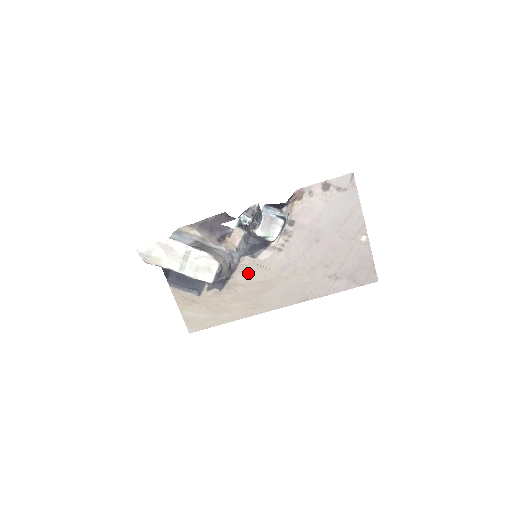
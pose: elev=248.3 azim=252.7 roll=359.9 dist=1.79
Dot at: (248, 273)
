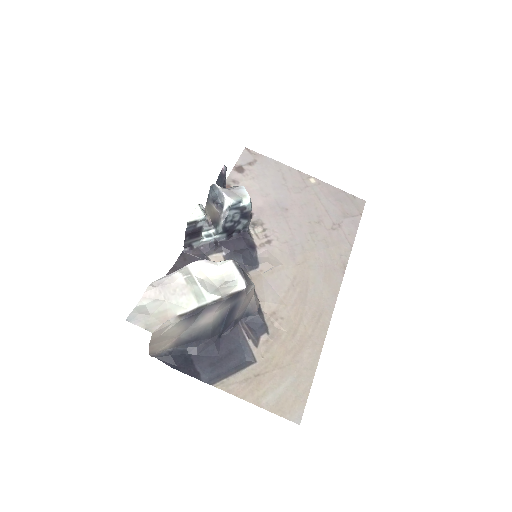
Dot at: (270, 288)
